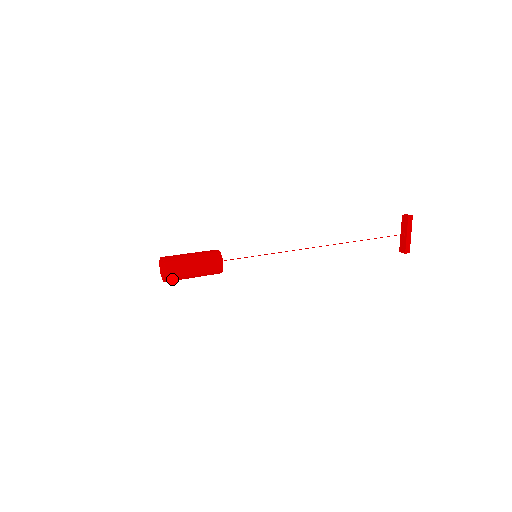
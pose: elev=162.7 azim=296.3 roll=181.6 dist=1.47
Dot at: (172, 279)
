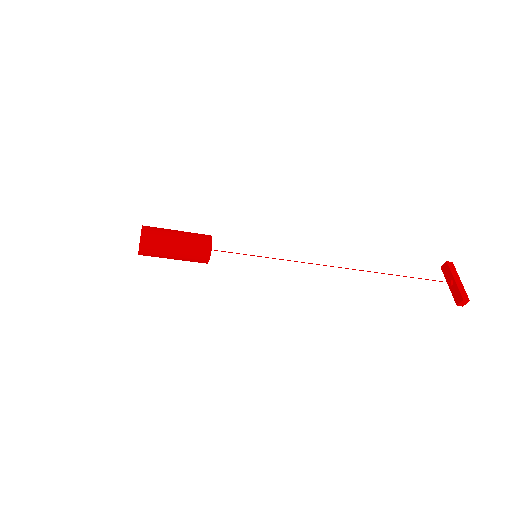
Dot at: (148, 241)
